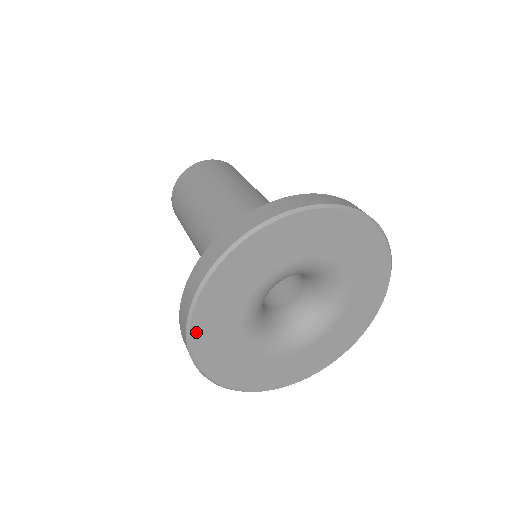
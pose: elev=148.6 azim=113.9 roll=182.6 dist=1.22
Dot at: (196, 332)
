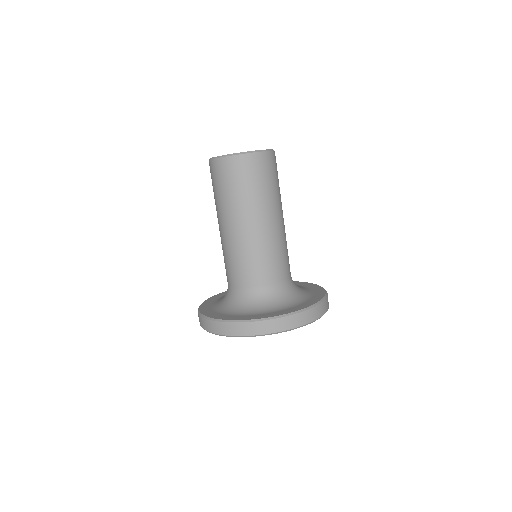
Dot at: occluded
